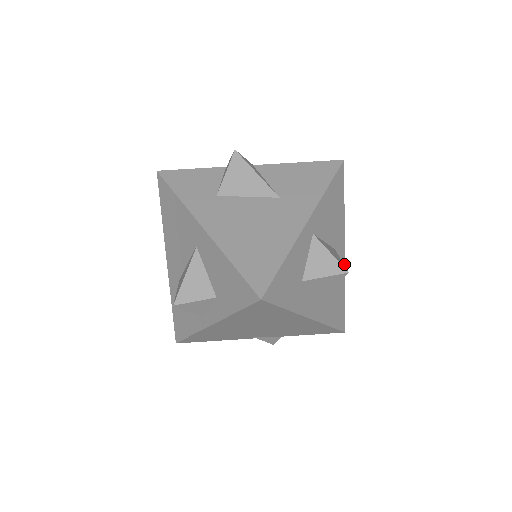
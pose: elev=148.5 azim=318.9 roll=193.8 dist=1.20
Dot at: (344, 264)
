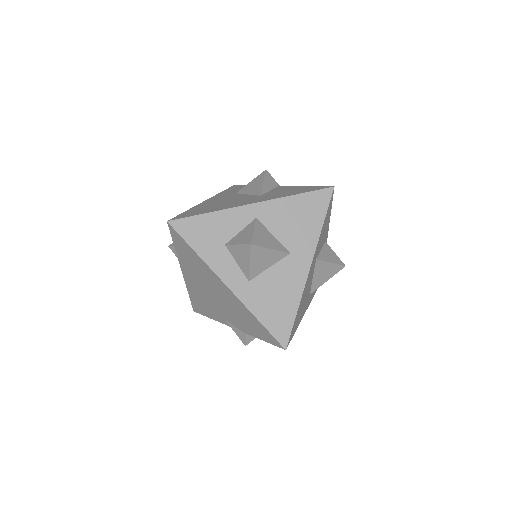
Dot at: (306, 279)
